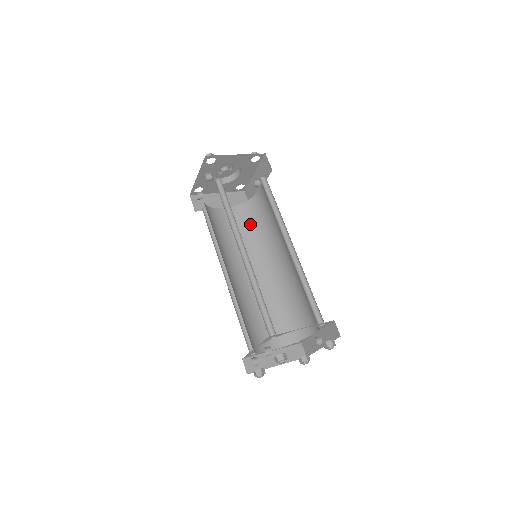
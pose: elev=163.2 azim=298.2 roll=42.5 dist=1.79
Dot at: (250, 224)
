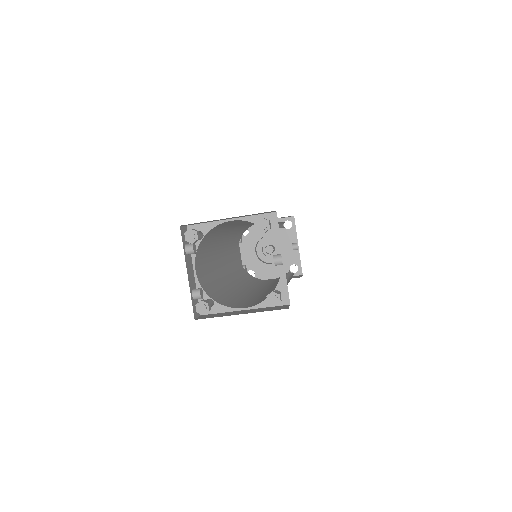
Dot at: occluded
